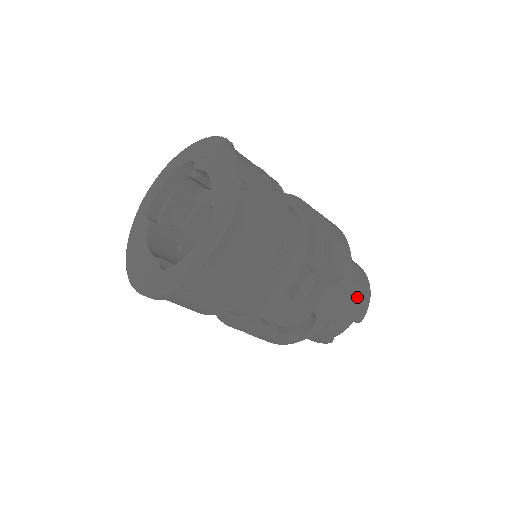
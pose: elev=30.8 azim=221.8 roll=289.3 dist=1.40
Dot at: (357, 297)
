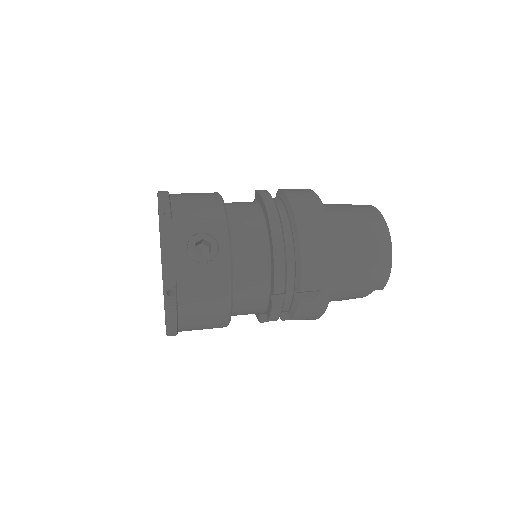
Dot at: (366, 279)
